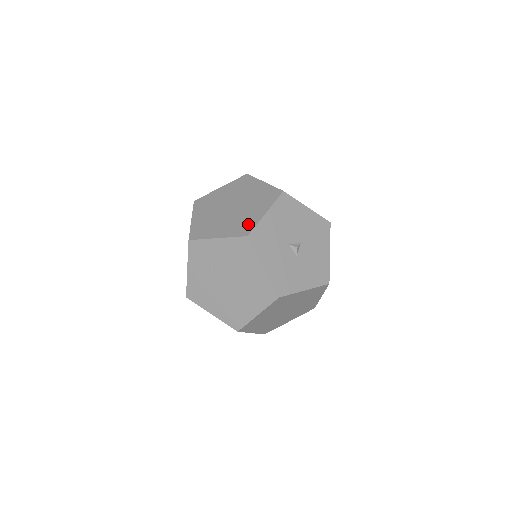
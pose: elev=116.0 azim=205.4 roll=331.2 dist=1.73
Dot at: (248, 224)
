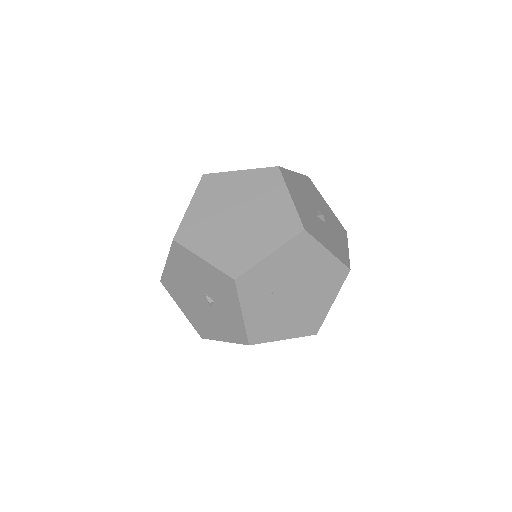
Dot at: (287, 219)
